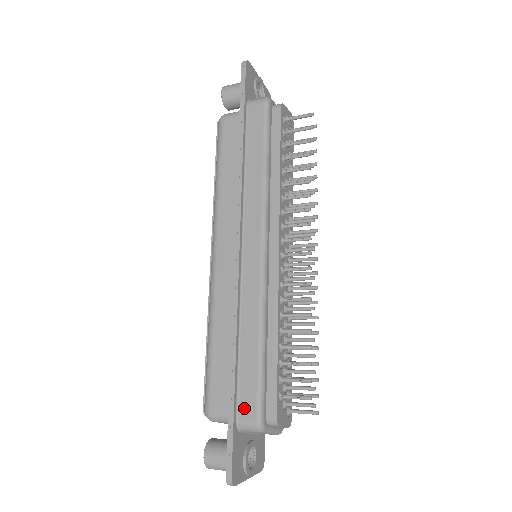
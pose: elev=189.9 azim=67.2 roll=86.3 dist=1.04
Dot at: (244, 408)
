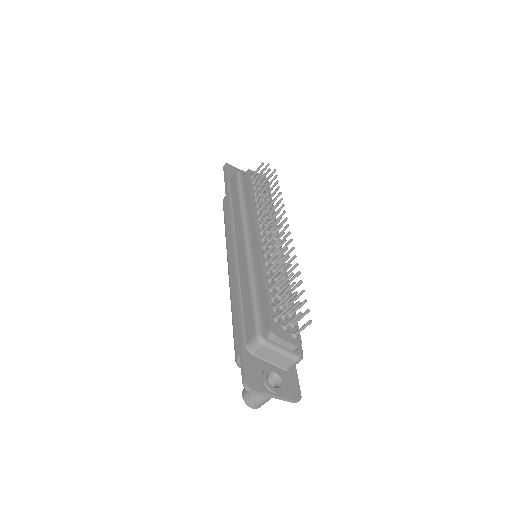
Dot at: (248, 334)
